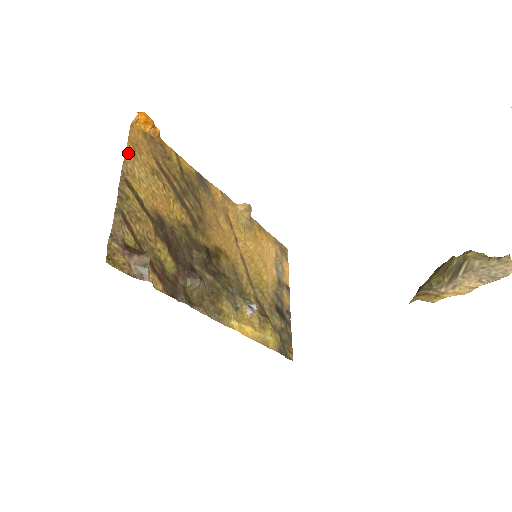
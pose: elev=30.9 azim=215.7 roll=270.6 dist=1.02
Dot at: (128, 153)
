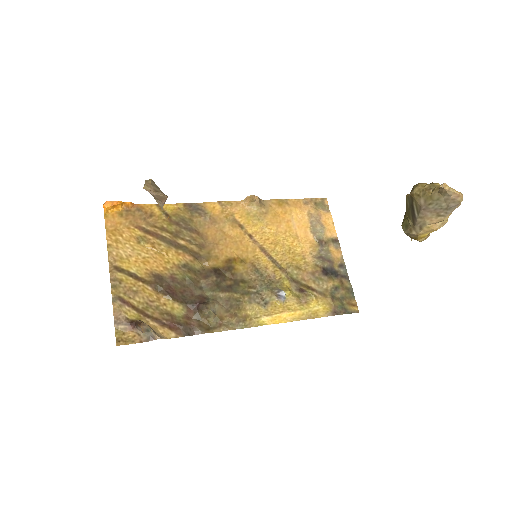
Dot at: (110, 243)
